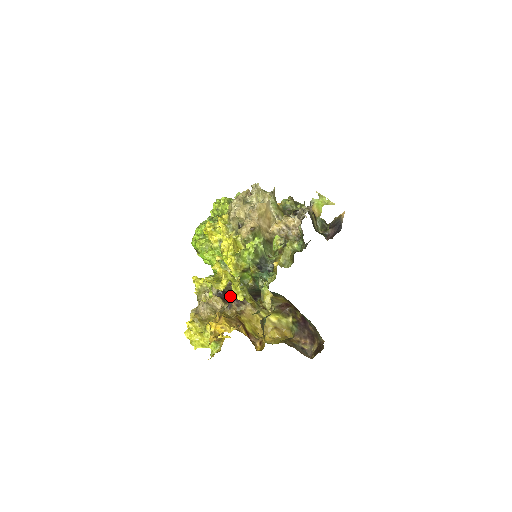
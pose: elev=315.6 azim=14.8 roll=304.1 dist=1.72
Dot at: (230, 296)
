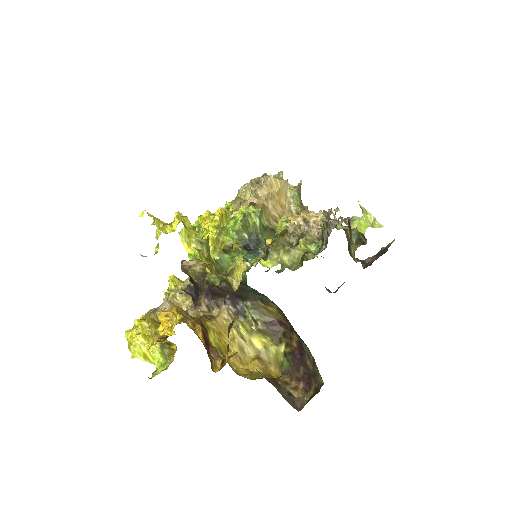
Dot at: (201, 290)
